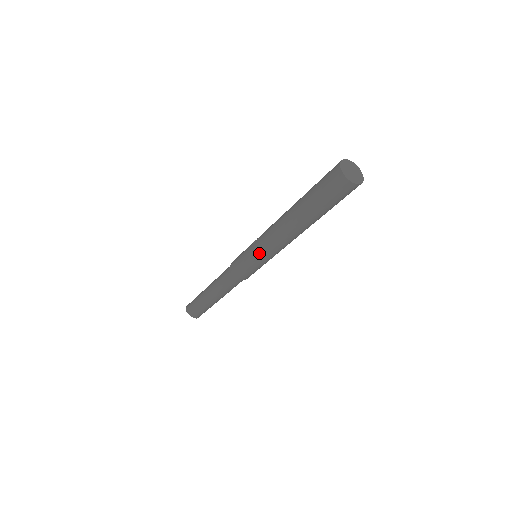
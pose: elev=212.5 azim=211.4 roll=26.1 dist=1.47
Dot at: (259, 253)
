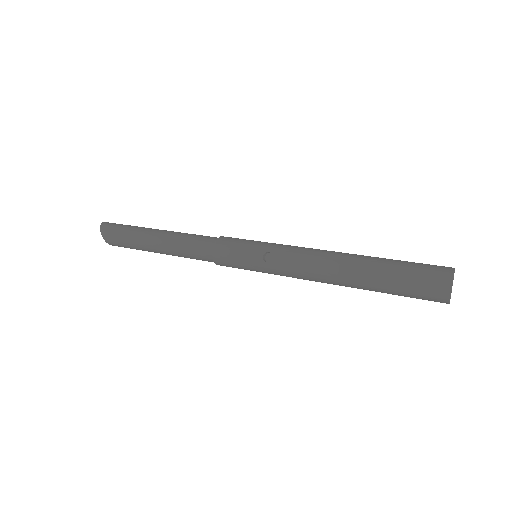
Dot at: occluded
